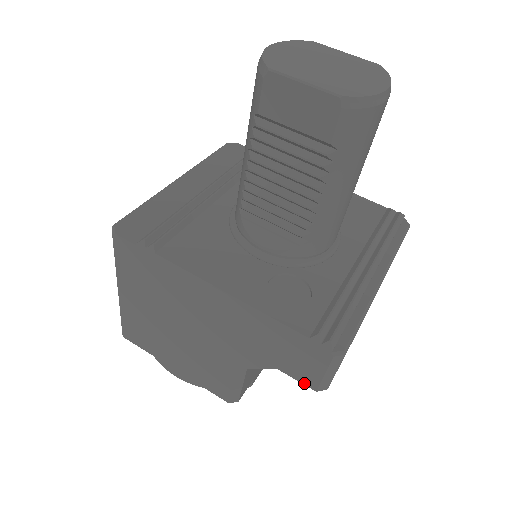
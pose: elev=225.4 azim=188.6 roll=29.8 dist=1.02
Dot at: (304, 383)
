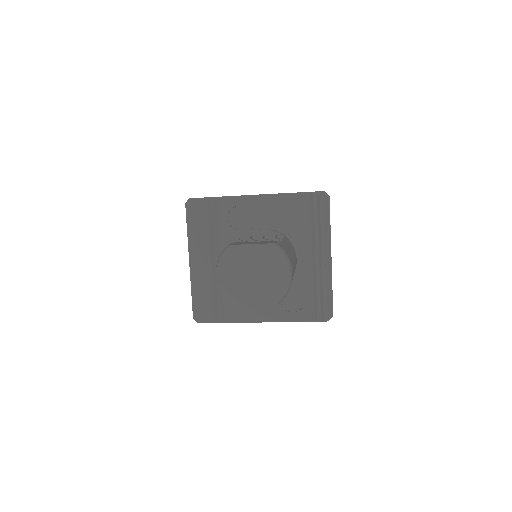
Dot at: occluded
